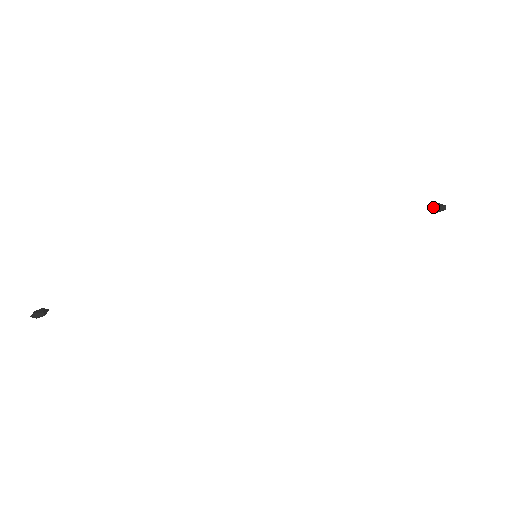
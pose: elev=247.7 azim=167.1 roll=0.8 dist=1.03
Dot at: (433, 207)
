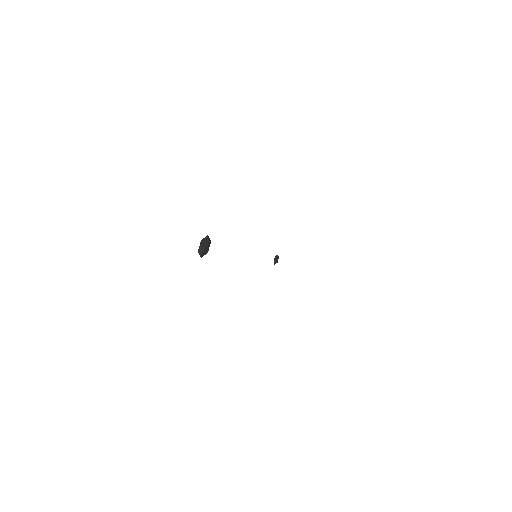
Dot at: (274, 258)
